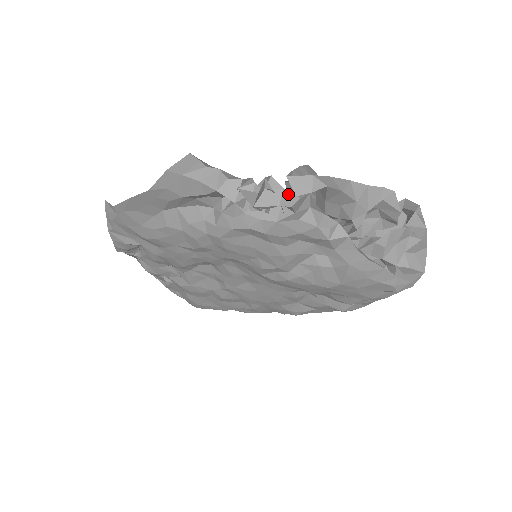
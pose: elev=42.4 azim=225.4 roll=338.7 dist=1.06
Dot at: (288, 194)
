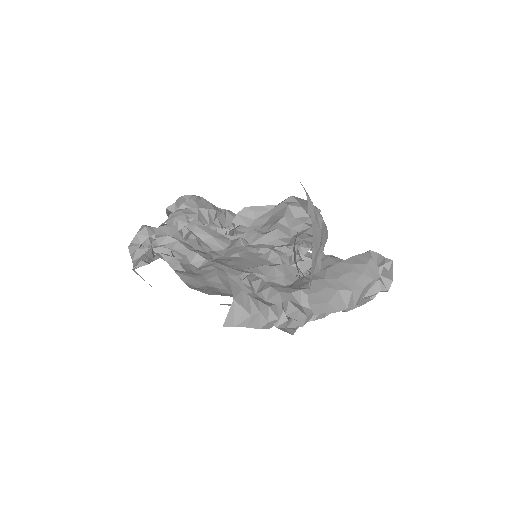
Dot at: (309, 316)
